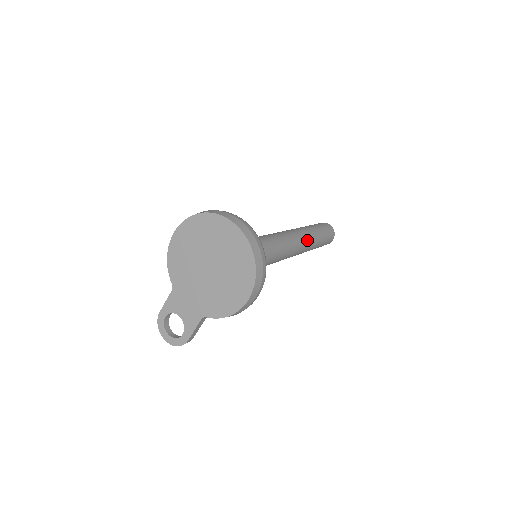
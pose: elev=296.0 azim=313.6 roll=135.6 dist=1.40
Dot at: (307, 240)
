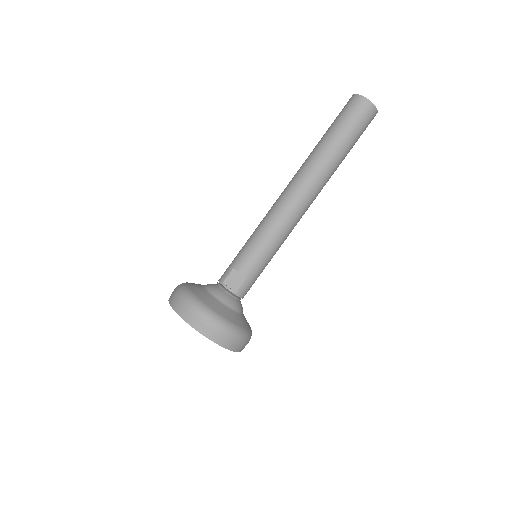
Dot at: (317, 185)
